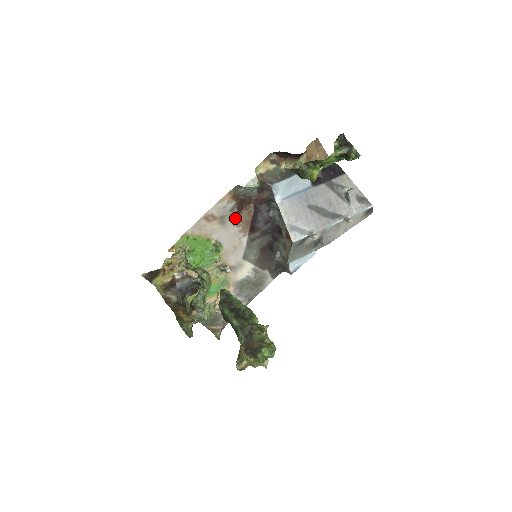
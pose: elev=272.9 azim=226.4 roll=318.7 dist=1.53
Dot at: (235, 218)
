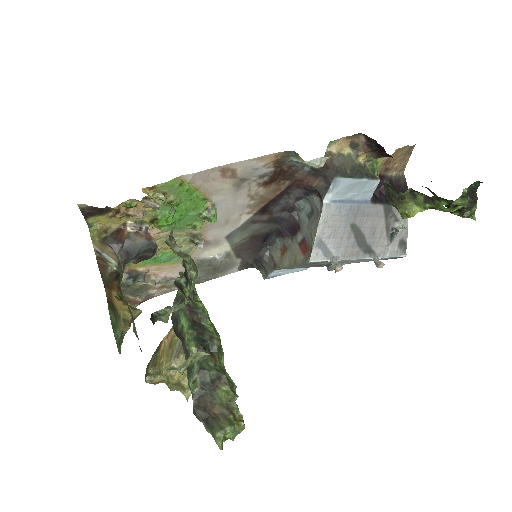
Dot at: (256, 188)
